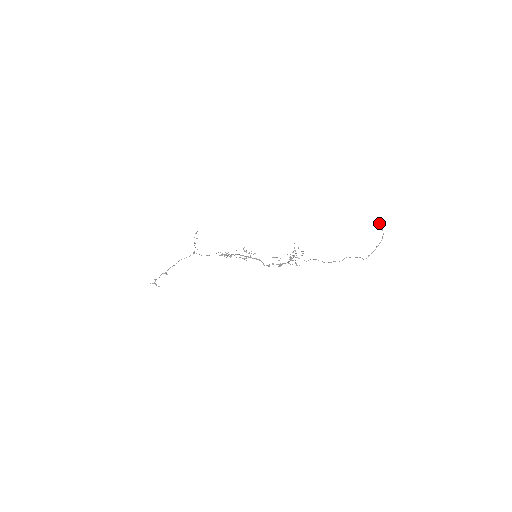
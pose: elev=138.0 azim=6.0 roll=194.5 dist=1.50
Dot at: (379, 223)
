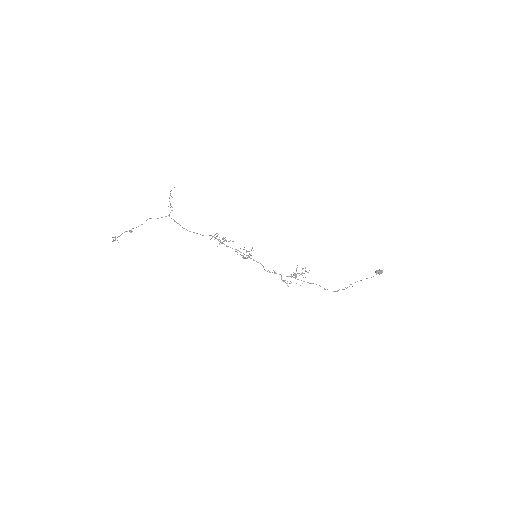
Dot at: (380, 272)
